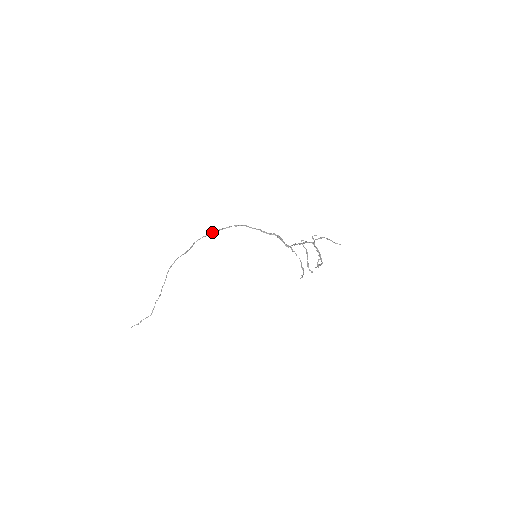
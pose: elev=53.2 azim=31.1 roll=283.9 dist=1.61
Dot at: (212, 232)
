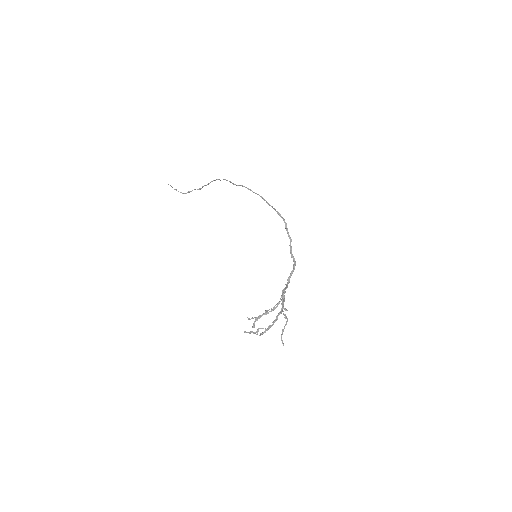
Dot at: occluded
